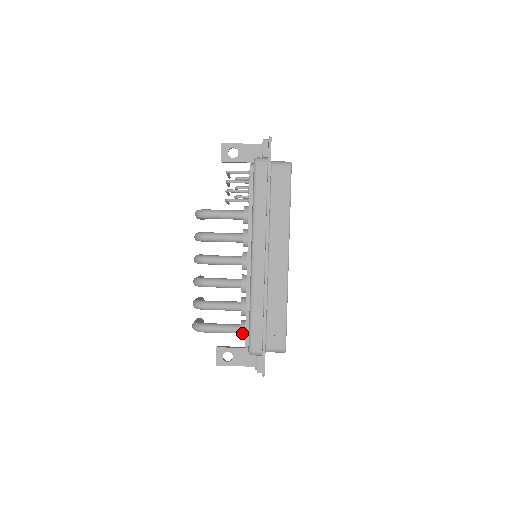
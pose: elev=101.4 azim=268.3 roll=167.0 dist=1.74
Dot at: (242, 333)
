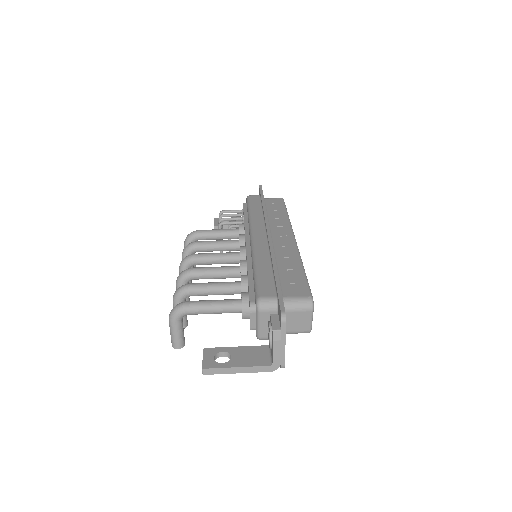
Dot at: (244, 297)
